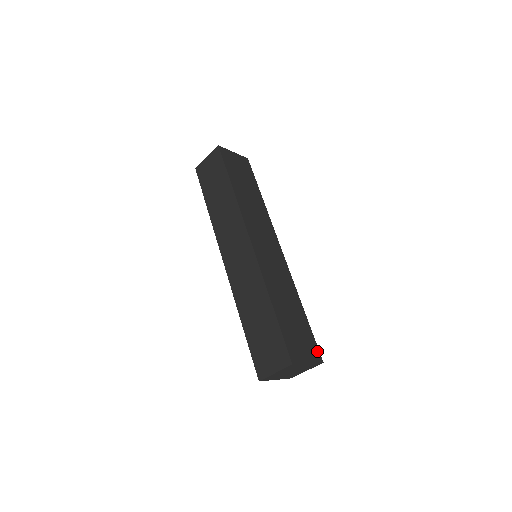
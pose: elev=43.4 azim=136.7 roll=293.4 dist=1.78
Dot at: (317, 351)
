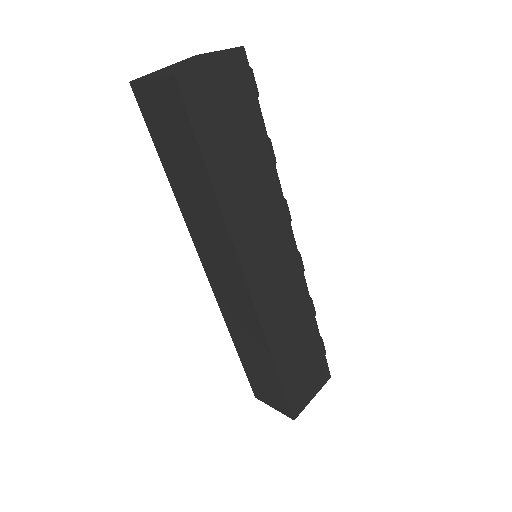
Dot at: (326, 370)
